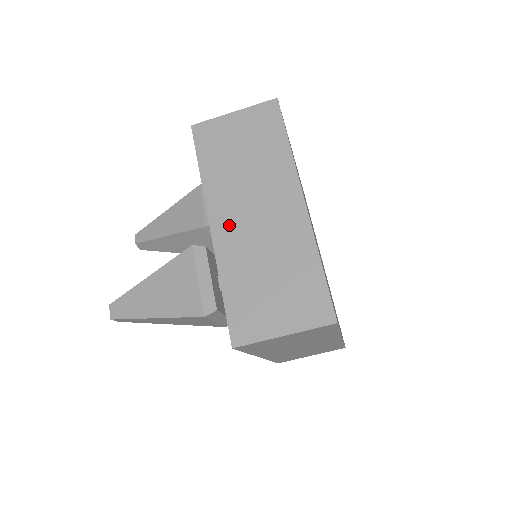
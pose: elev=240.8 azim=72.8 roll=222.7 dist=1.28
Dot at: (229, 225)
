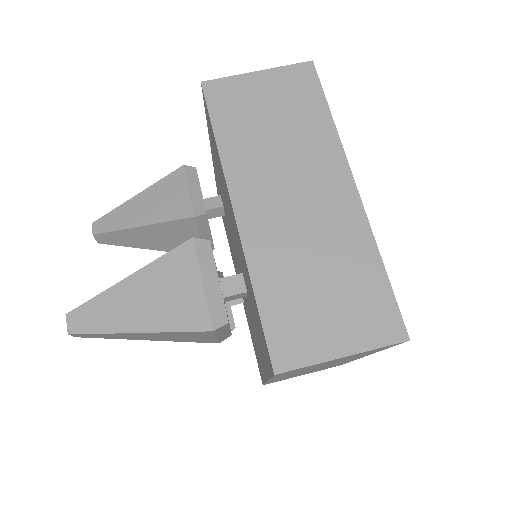
Dot at: (260, 212)
